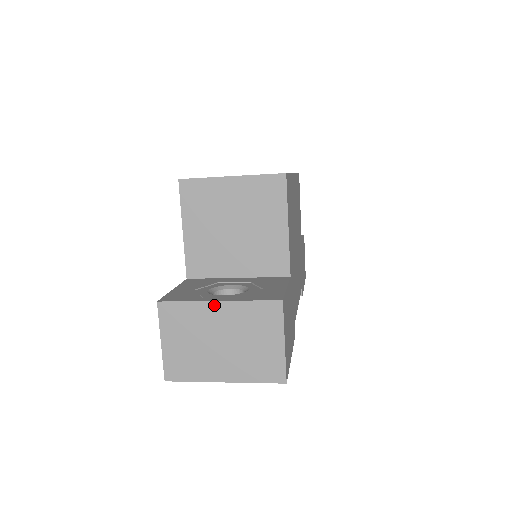
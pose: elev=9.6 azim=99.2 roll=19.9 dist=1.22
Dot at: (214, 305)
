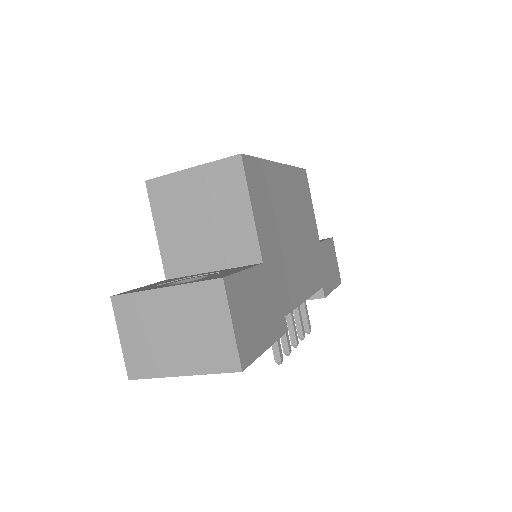
Dot at: (160, 293)
